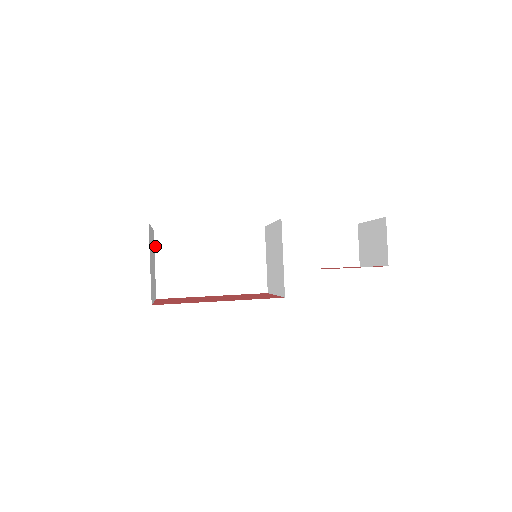
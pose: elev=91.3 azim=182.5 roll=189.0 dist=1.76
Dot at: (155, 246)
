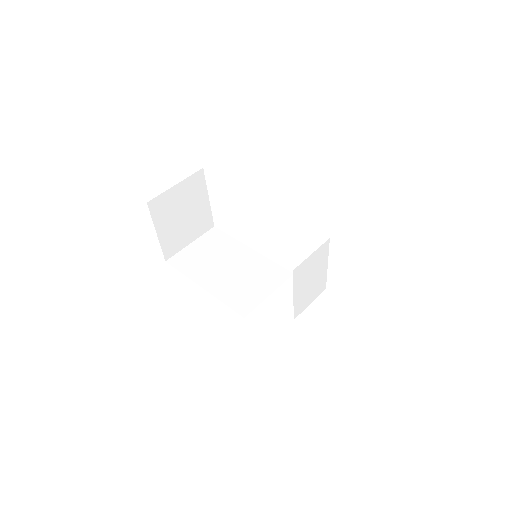
Dot at: (204, 234)
